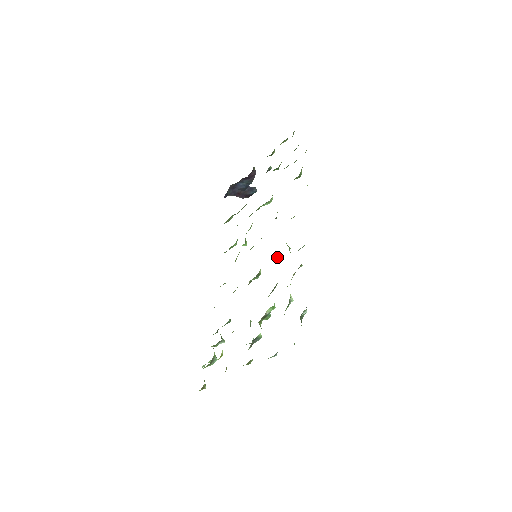
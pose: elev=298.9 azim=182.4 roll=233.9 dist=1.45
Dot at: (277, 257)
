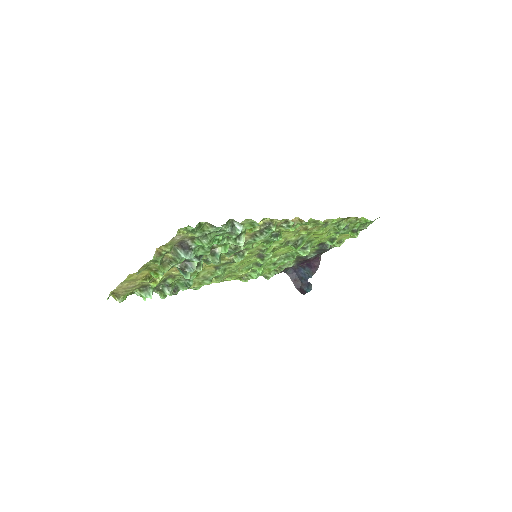
Dot at: (267, 243)
